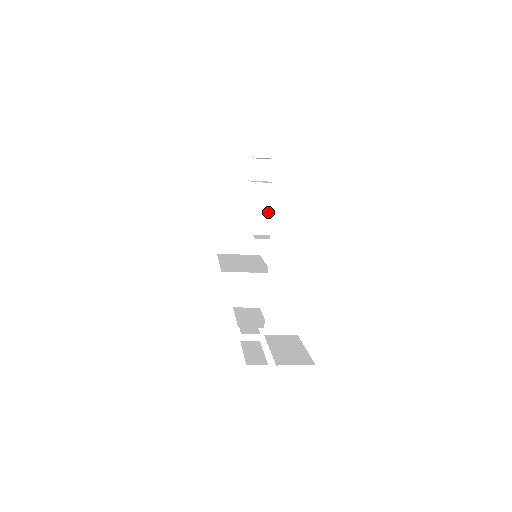
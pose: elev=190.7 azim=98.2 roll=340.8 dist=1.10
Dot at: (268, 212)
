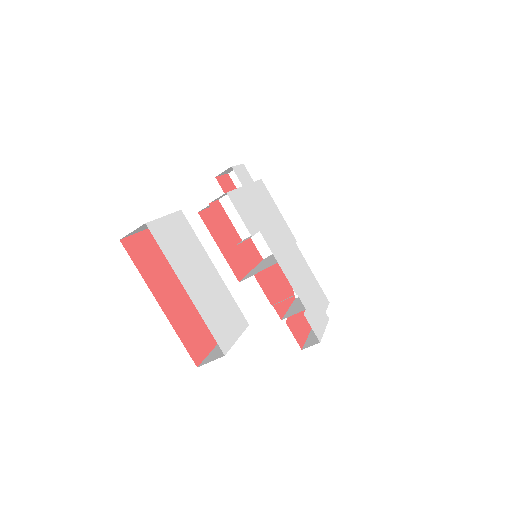
Dot at: occluded
